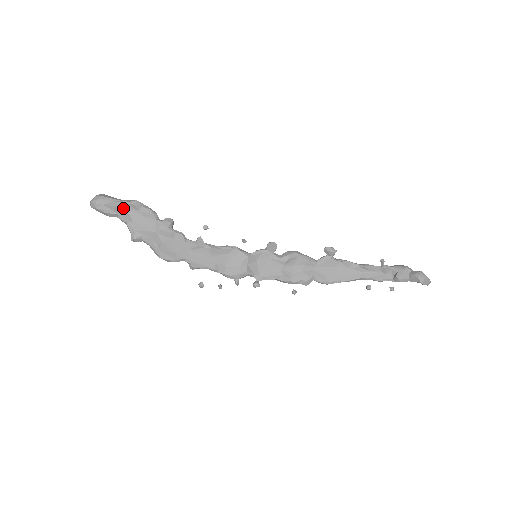
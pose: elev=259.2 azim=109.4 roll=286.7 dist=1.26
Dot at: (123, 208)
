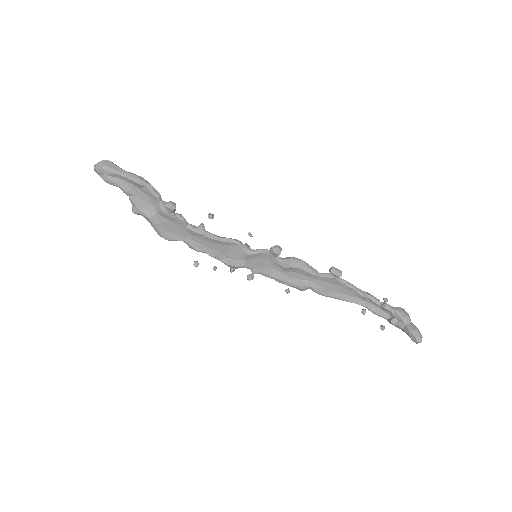
Dot at: (126, 181)
